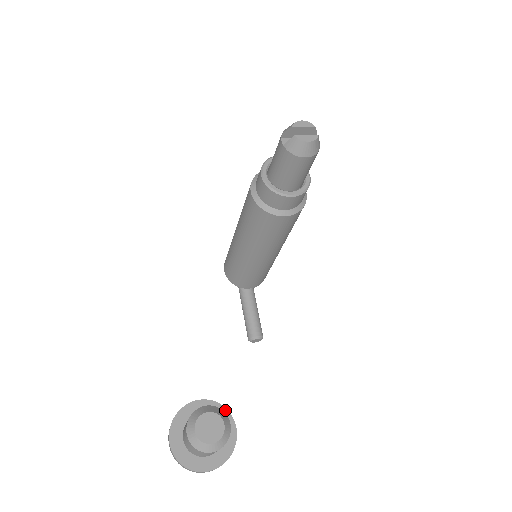
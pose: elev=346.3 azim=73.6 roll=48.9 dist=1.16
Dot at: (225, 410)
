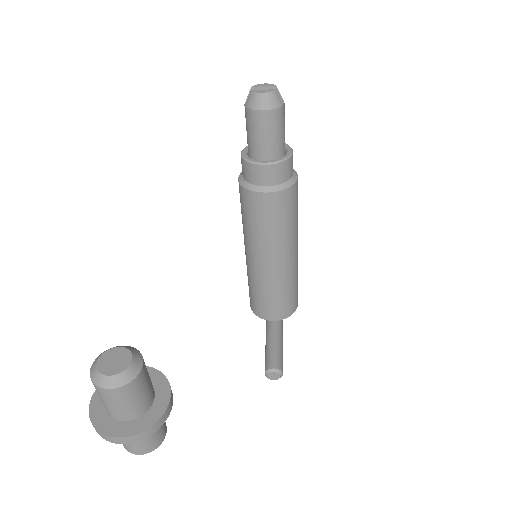
Dot at: (165, 379)
